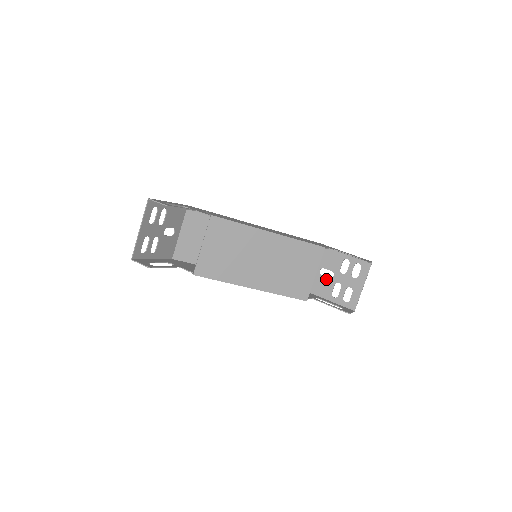
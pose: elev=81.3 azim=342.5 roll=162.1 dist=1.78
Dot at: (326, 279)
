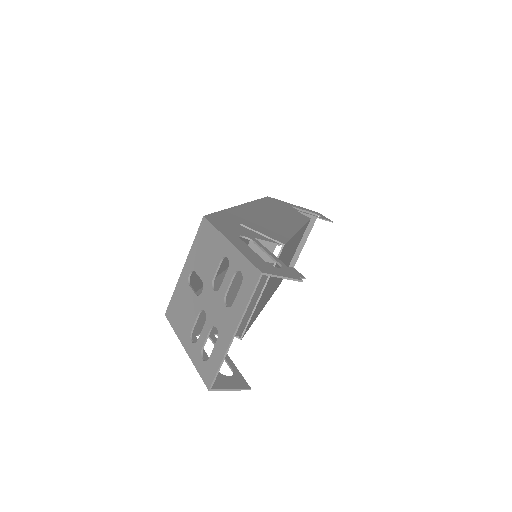
Dot at: occluded
